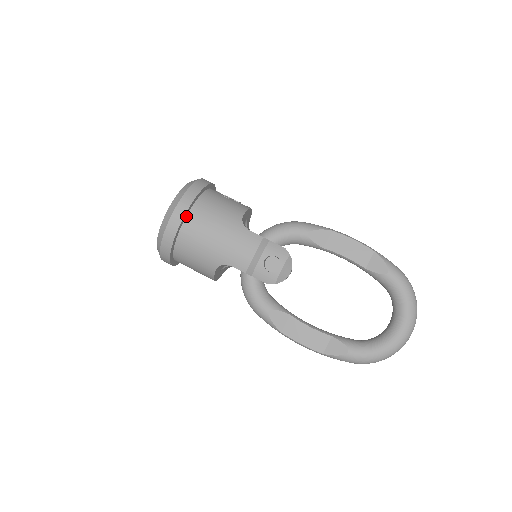
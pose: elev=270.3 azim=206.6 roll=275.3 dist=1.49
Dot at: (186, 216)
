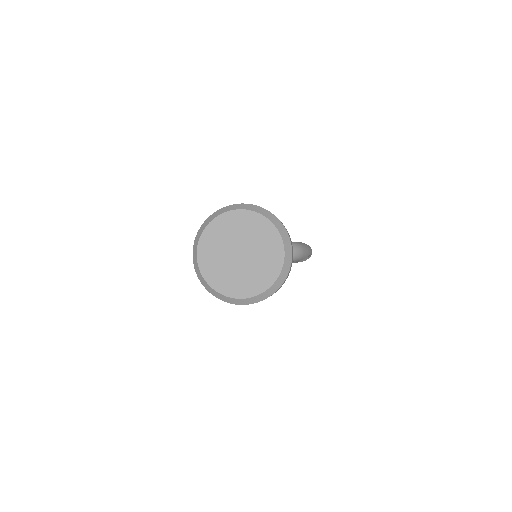
Dot at: occluded
